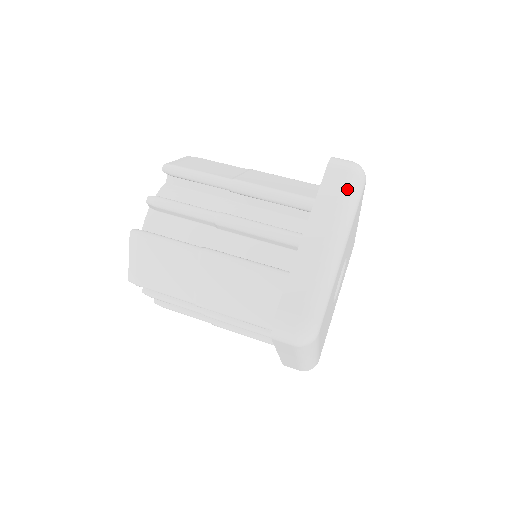
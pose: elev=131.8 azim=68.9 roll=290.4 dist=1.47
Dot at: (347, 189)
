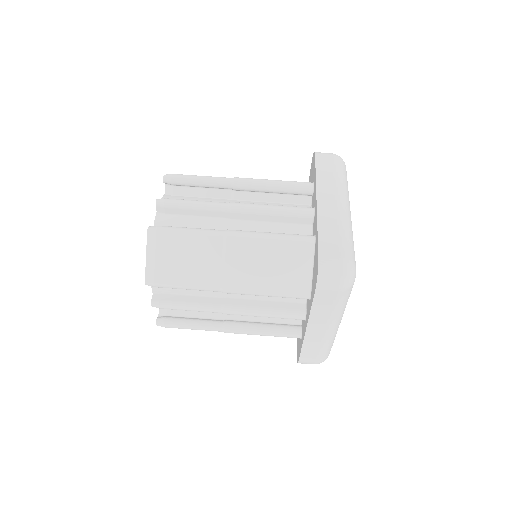
Dot at: (338, 168)
